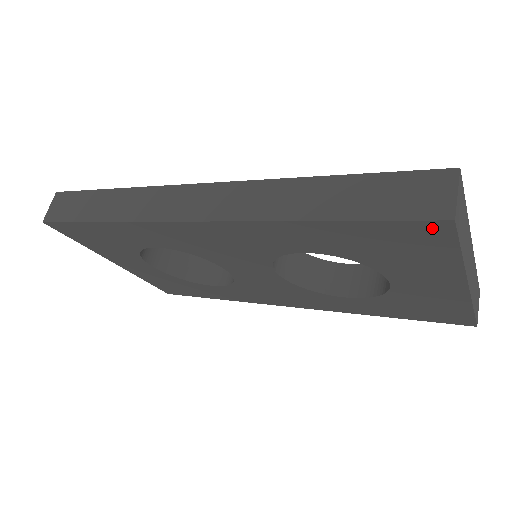
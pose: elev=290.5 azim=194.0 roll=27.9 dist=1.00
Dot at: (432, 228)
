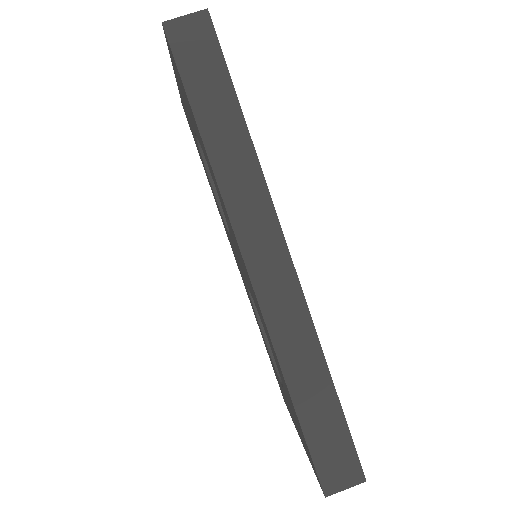
Dot at: occluded
